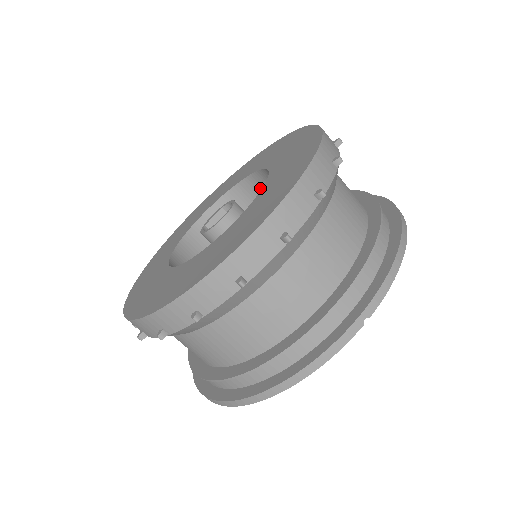
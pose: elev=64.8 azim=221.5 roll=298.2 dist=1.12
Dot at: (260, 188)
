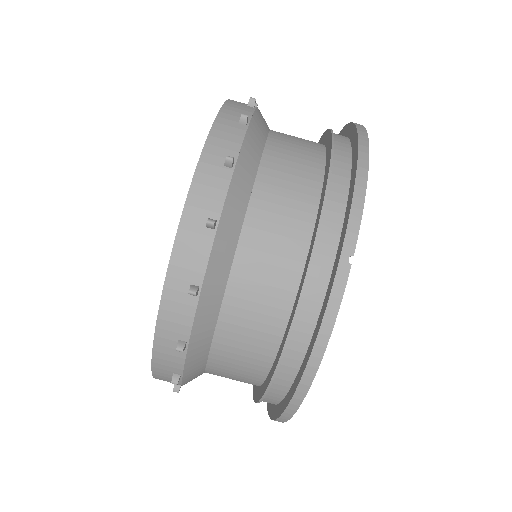
Dot at: occluded
